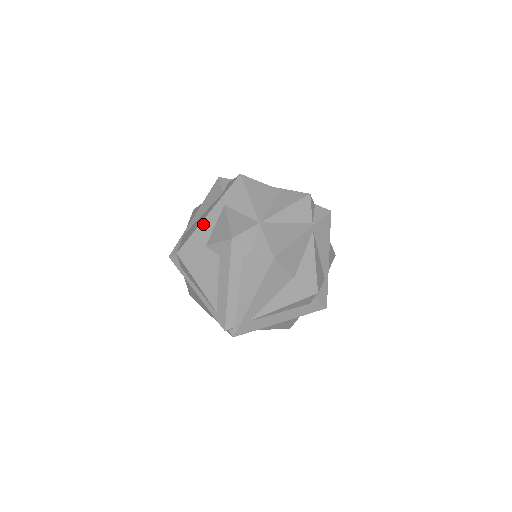
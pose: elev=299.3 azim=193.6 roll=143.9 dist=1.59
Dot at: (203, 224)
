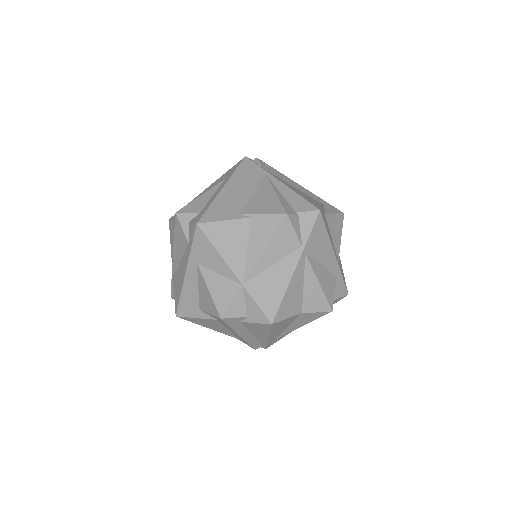
Dot at: (185, 286)
